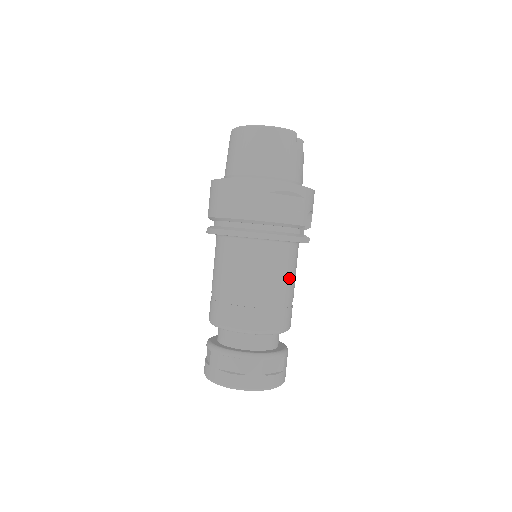
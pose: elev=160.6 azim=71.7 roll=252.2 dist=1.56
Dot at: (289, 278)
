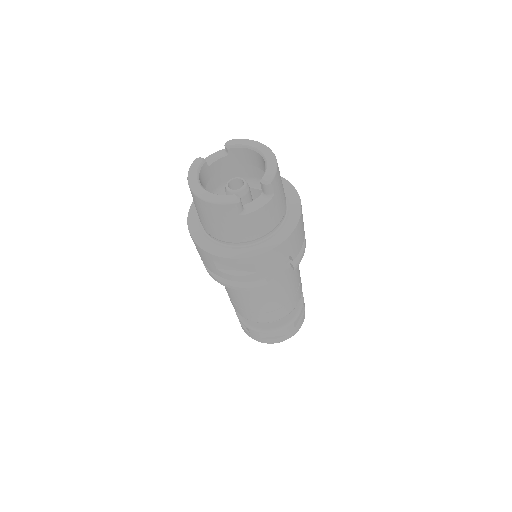
Dot at: (269, 297)
